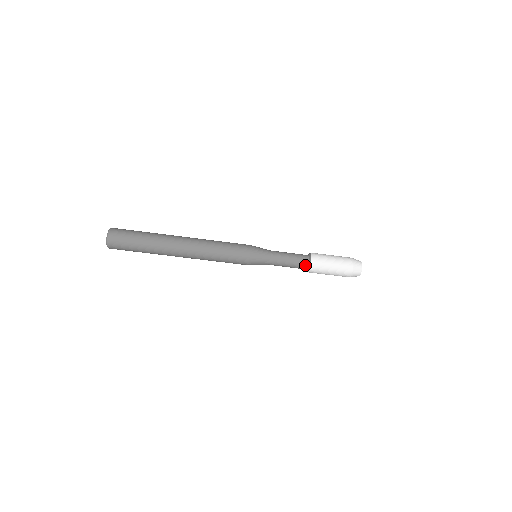
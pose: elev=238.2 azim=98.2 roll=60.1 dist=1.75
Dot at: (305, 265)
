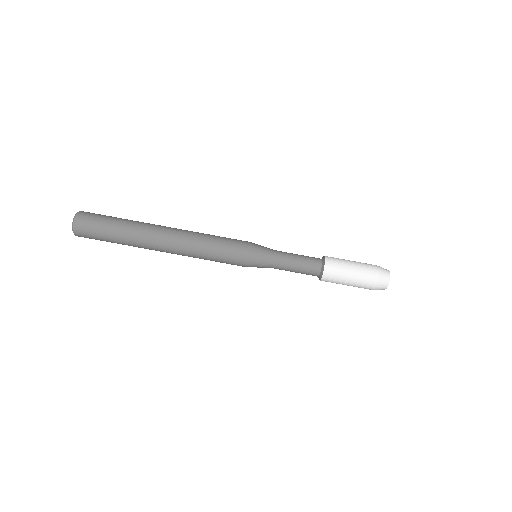
Dot at: (316, 272)
